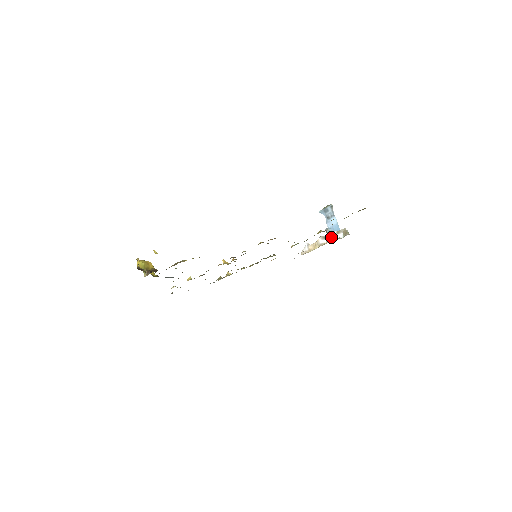
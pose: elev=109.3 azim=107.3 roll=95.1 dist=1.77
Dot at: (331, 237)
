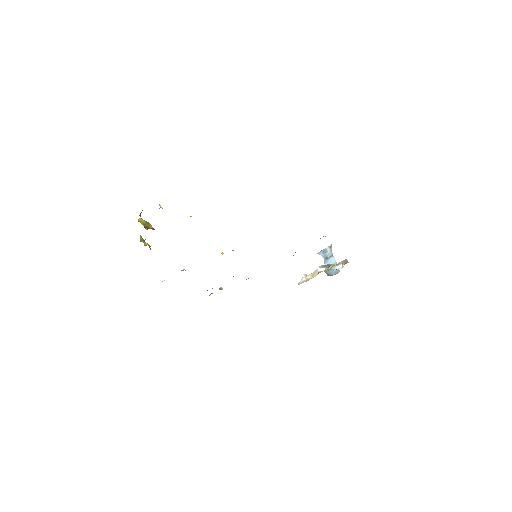
Dot at: (330, 264)
